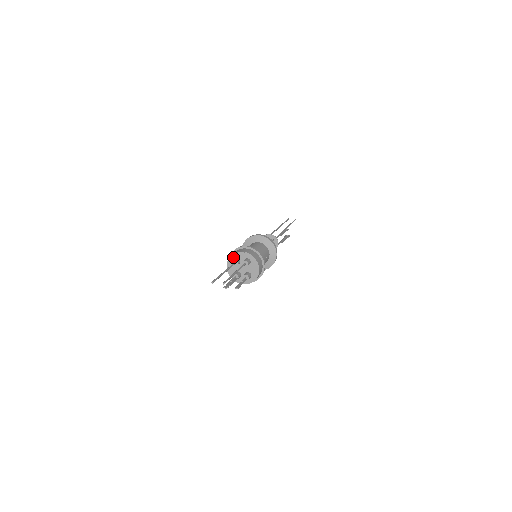
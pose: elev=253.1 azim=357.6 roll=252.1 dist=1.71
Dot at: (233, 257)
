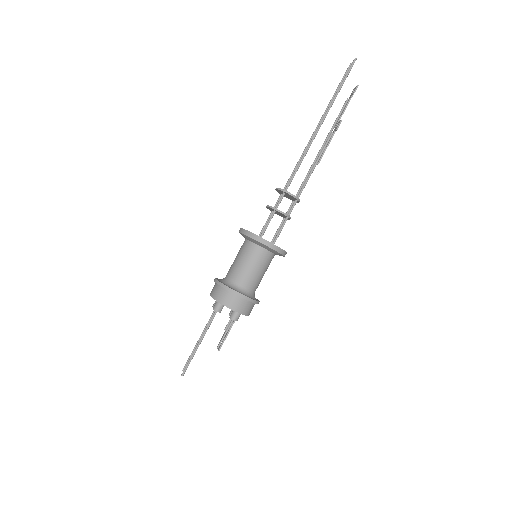
Dot at: occluded
